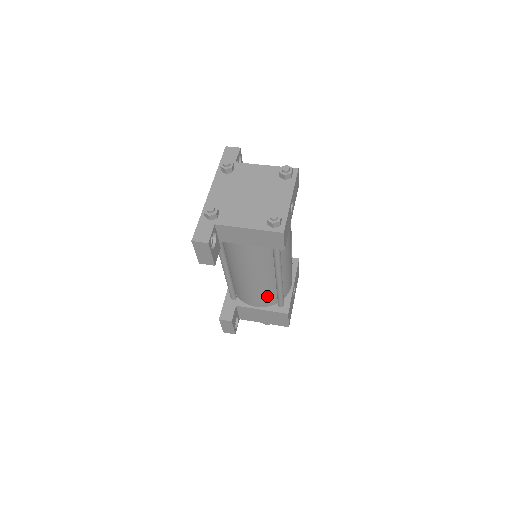
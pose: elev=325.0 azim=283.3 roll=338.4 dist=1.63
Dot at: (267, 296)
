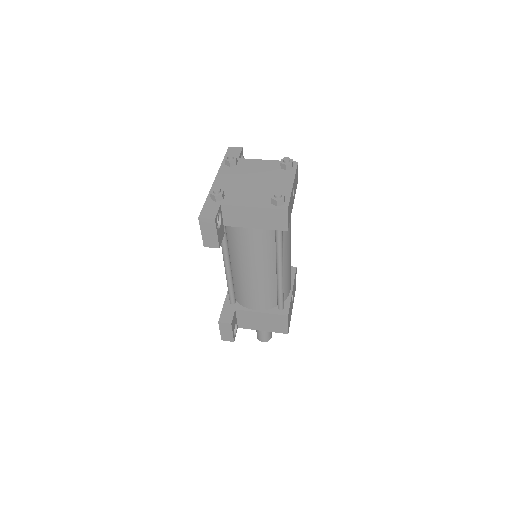
Dot at: (267, 296)
